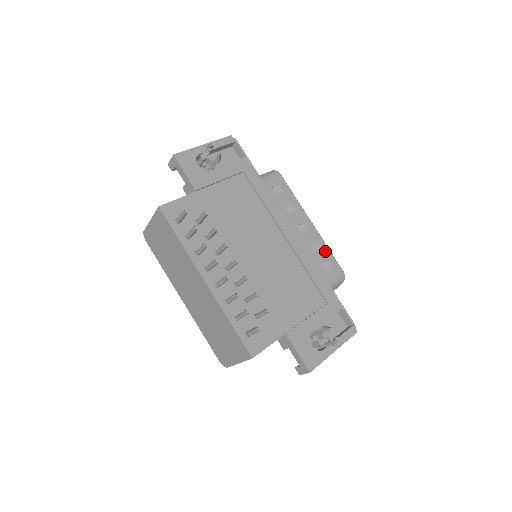
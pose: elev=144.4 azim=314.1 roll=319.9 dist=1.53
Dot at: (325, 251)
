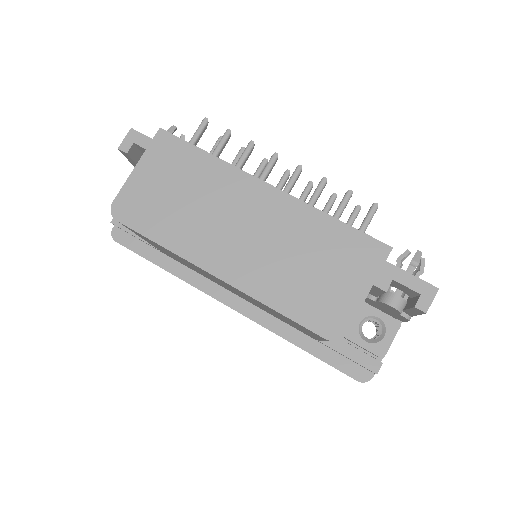
Dot at: occluded
